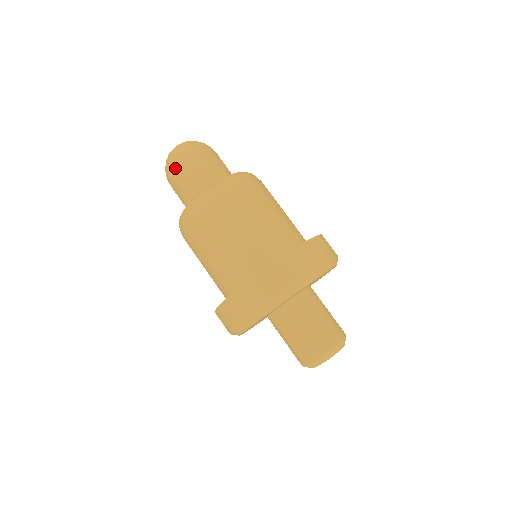
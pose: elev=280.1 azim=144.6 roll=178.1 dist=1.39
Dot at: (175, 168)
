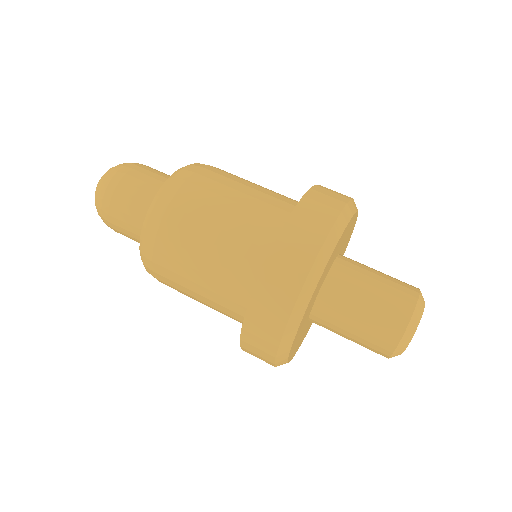
Dot at: (114, 184)
